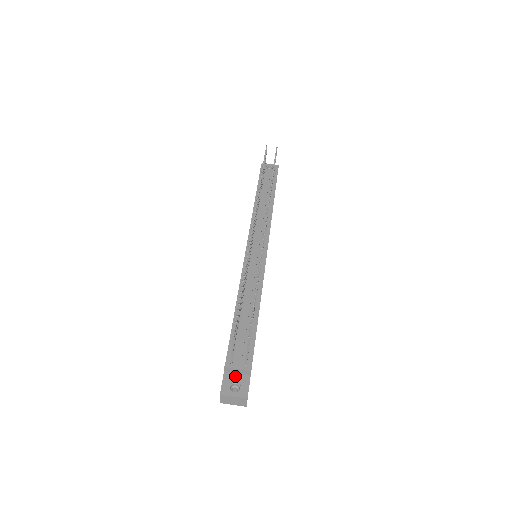
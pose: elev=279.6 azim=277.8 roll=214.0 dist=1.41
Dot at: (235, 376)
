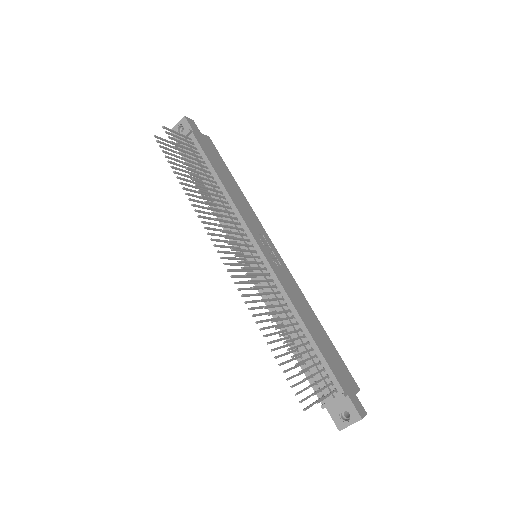
Dot at: (337, 405)
